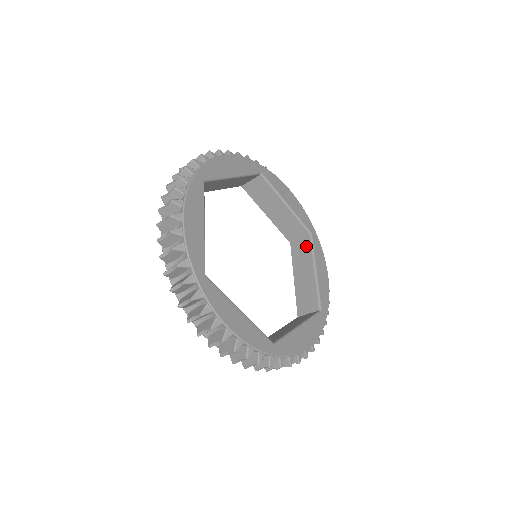
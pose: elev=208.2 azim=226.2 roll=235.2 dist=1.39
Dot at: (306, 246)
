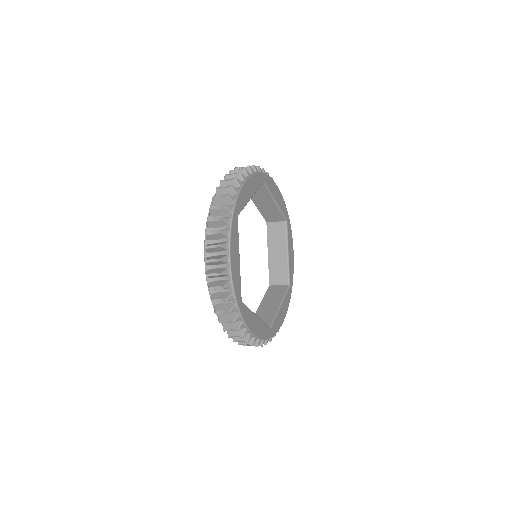
Dot at: (281, 290)
